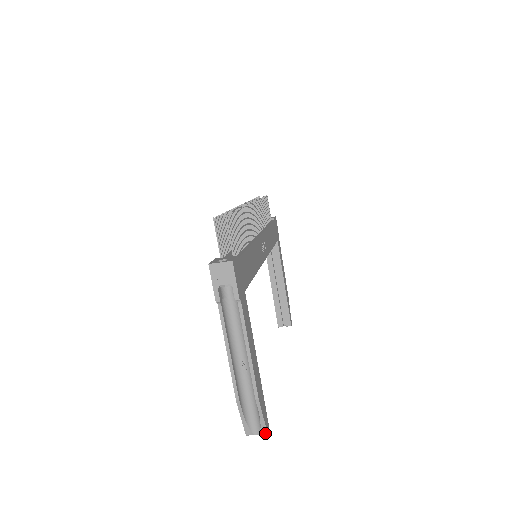
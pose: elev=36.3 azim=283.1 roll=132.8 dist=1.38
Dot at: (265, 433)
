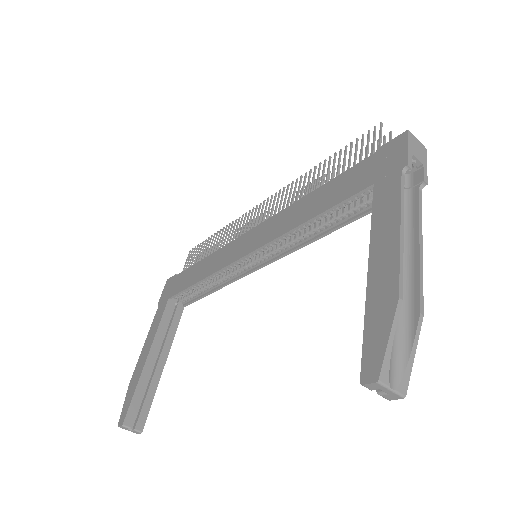
Dot at: (404, 392)
